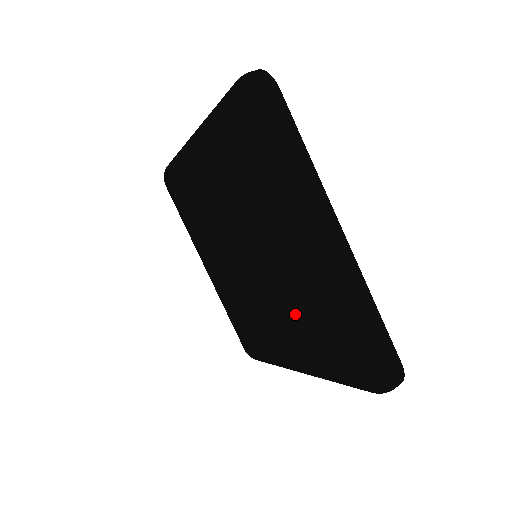
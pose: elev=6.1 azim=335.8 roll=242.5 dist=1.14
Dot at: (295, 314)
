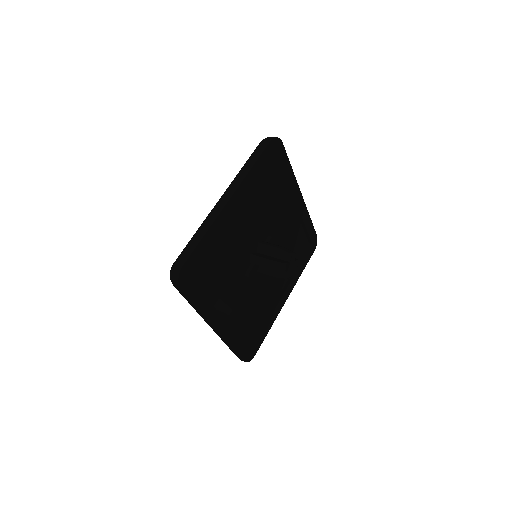
Dot at: occluded
